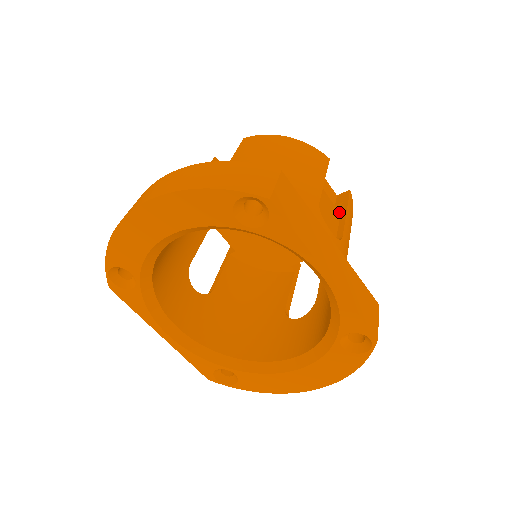
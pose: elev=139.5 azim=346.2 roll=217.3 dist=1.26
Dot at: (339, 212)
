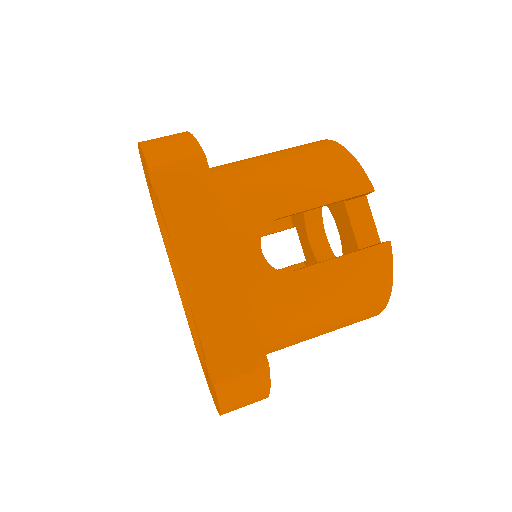
Dot at: occluded
